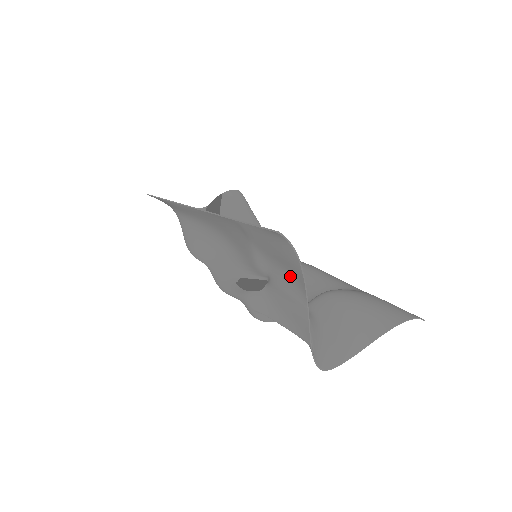
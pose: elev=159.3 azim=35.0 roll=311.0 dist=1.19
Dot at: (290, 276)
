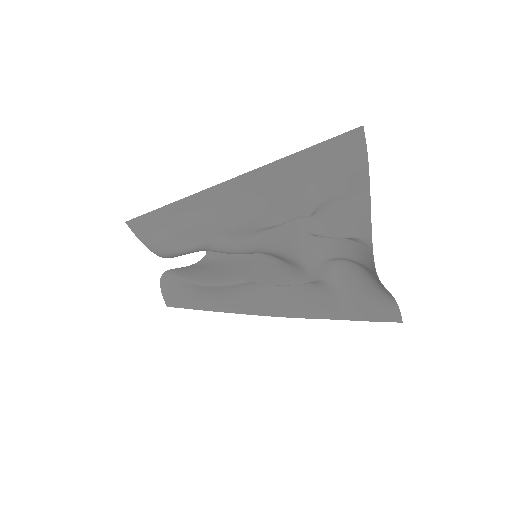
Dot at: (347, 189)
